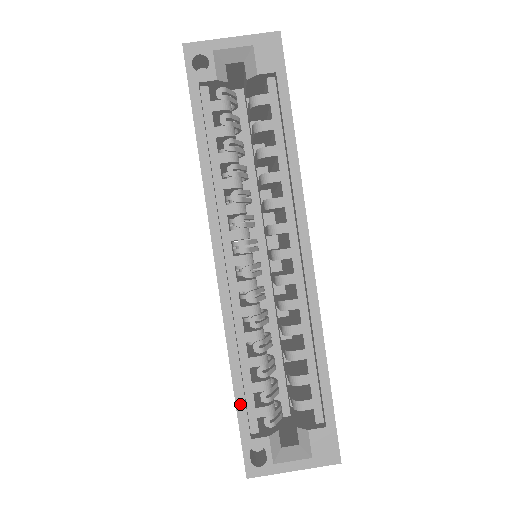
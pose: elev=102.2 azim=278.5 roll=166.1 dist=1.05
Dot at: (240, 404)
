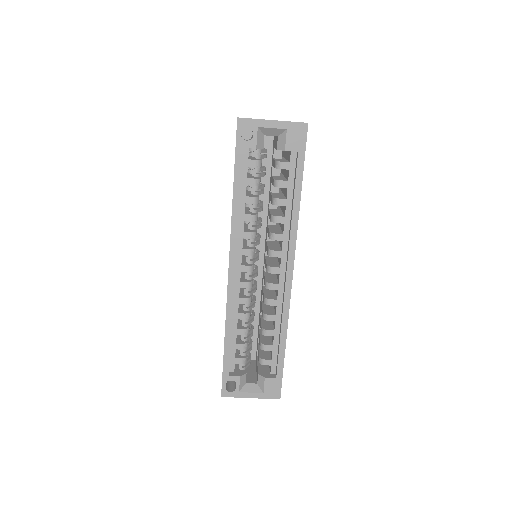
Dot at: (226, 355)
